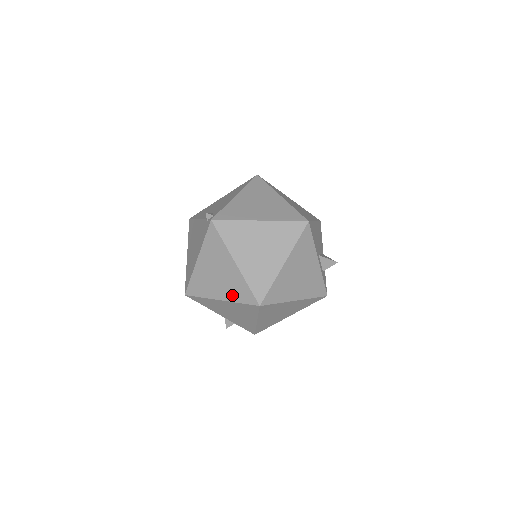
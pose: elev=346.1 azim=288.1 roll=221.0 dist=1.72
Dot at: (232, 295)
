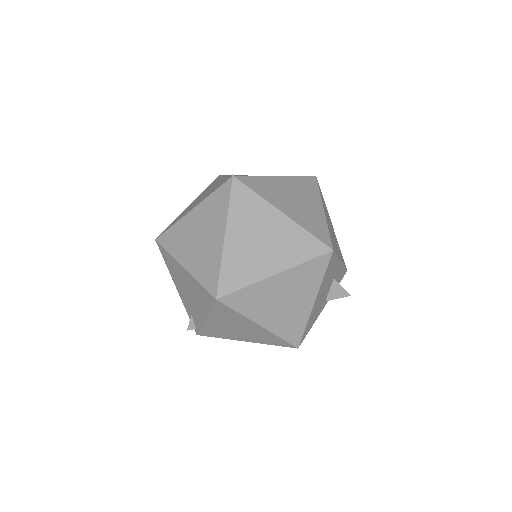
Dot at: occluded
